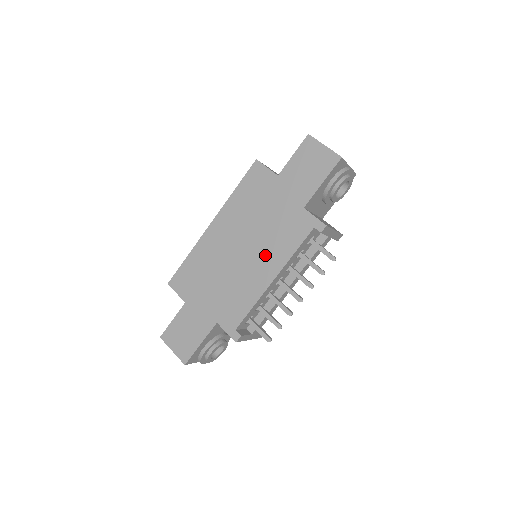
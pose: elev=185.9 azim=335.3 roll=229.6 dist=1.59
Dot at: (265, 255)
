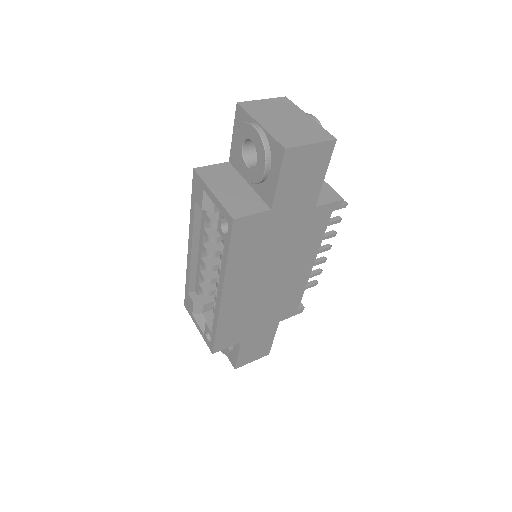
Dot at: (296, 262)
